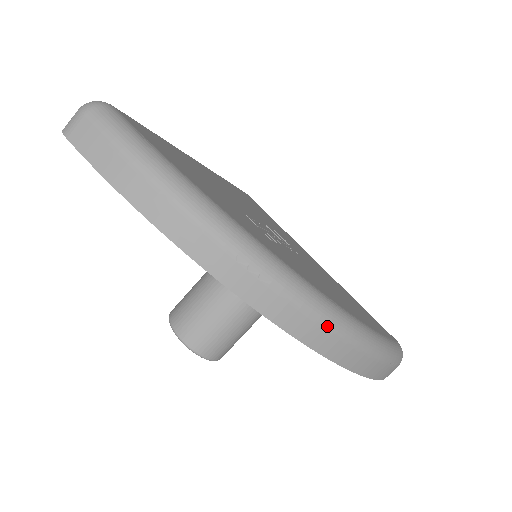
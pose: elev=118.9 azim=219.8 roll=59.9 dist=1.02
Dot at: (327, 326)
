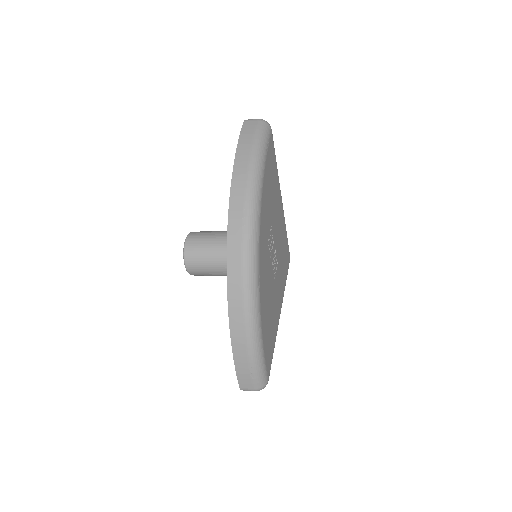
Dot at: (244, 284)
